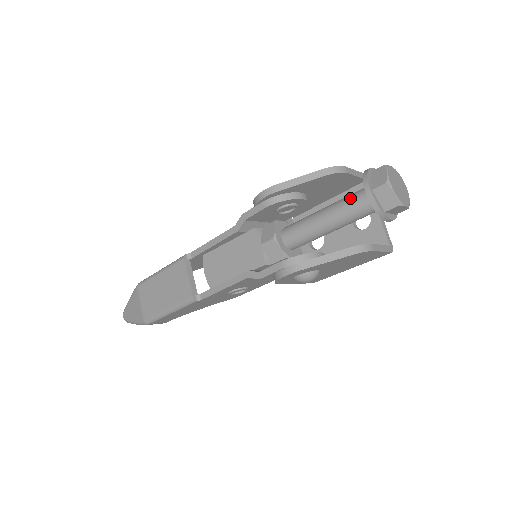
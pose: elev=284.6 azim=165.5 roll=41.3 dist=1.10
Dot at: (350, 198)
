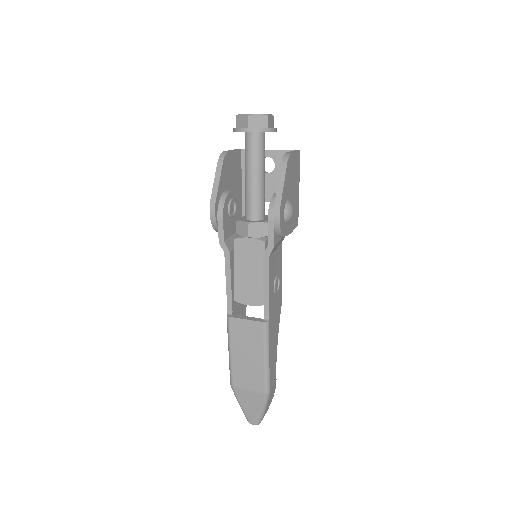
Dot at: (247, 151)
